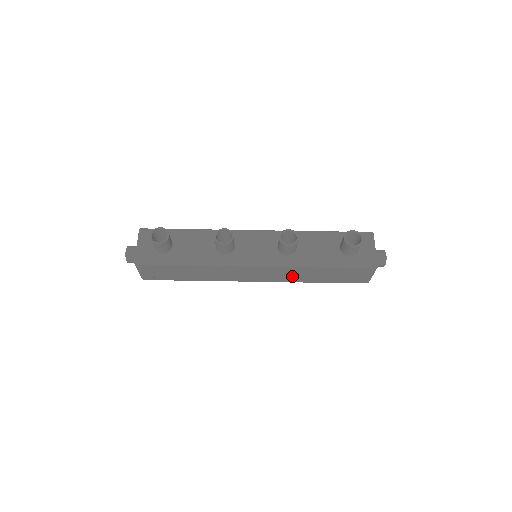
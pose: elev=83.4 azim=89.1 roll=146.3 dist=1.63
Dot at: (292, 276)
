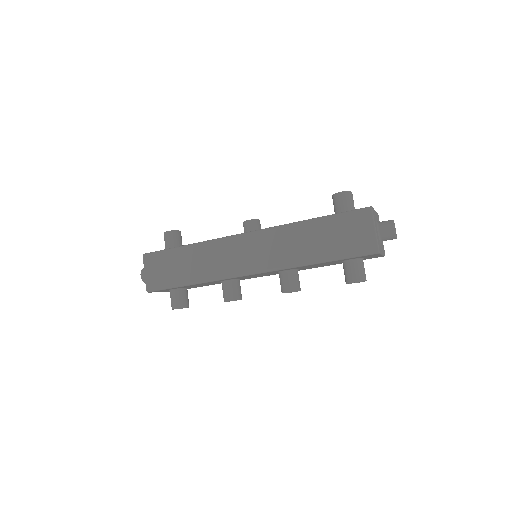
Dot at: occluded
